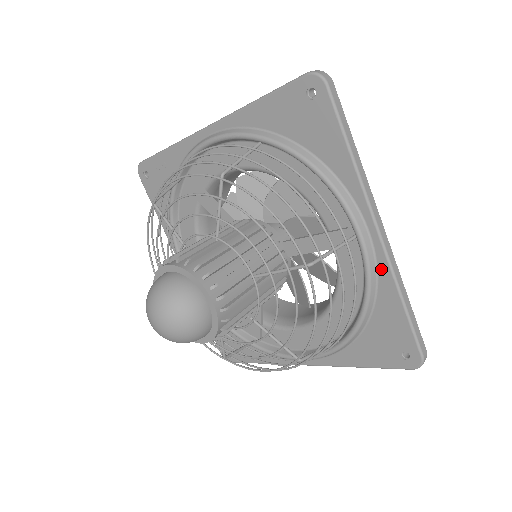
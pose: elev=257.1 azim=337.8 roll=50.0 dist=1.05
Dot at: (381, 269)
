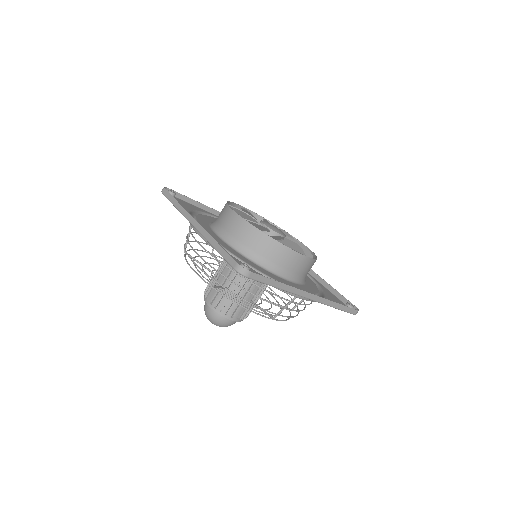
Dot at: occluded
